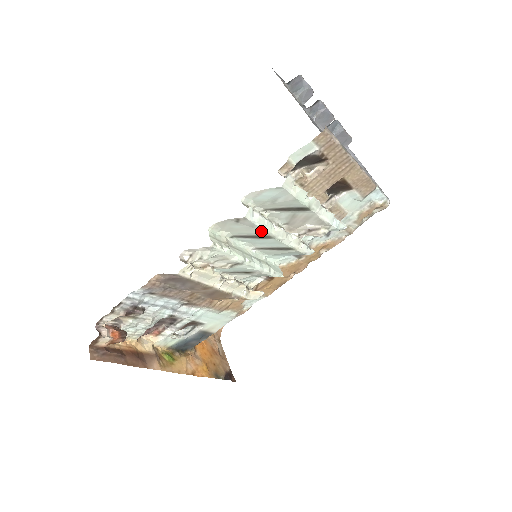
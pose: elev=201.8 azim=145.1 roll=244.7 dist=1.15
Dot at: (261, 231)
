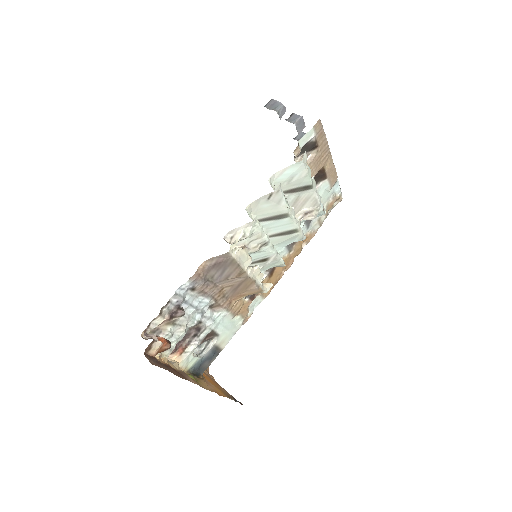
Dot at: (283, 208)
